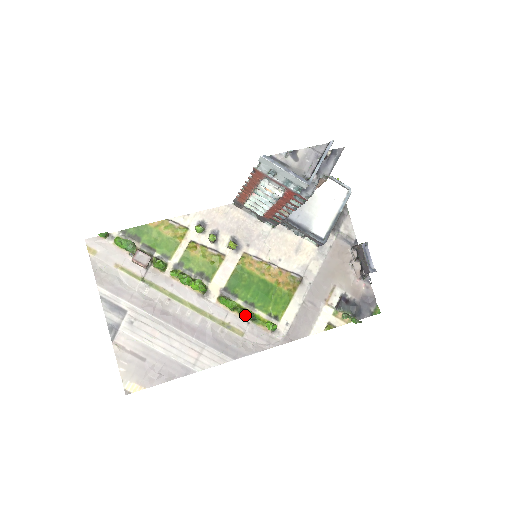
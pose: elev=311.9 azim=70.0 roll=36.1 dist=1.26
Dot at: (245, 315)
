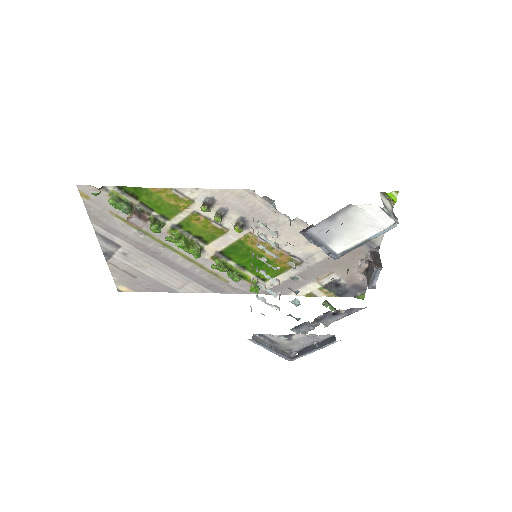
Dot at: (232, 279)
